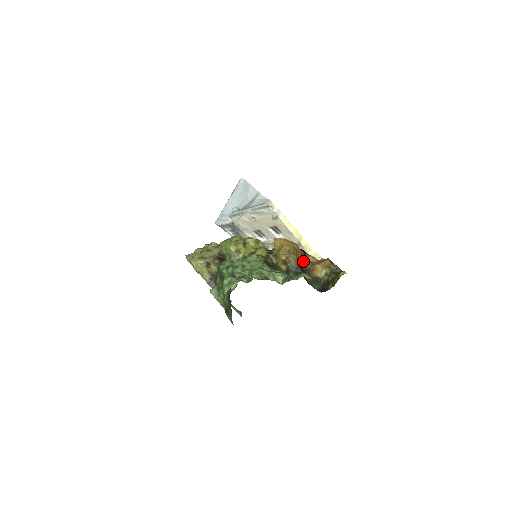
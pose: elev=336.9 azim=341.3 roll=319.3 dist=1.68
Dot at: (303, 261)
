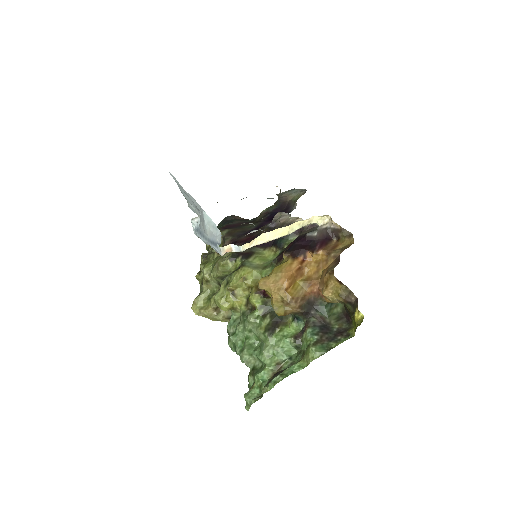
Dot at: (306, 284)
